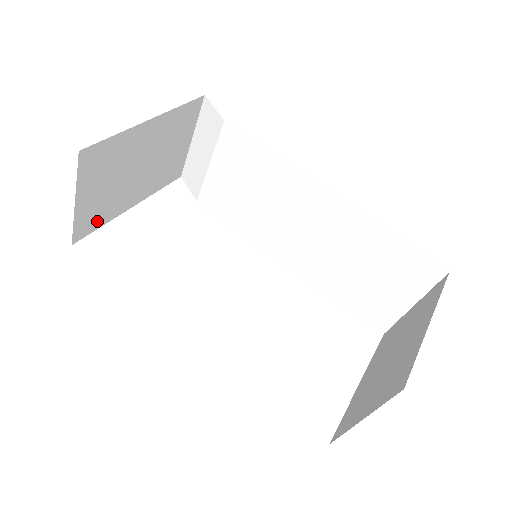
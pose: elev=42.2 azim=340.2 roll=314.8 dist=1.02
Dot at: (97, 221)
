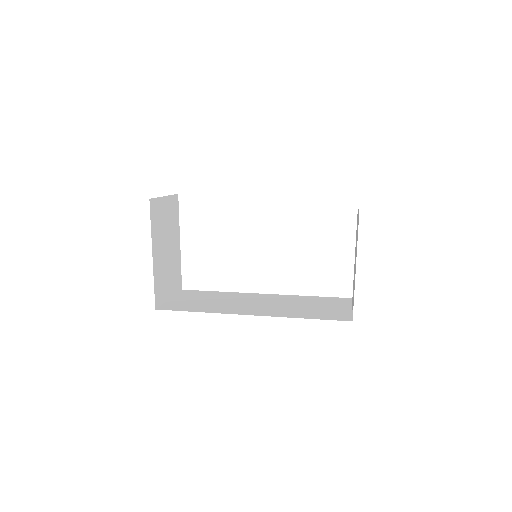
Dot at: (178, 274)
